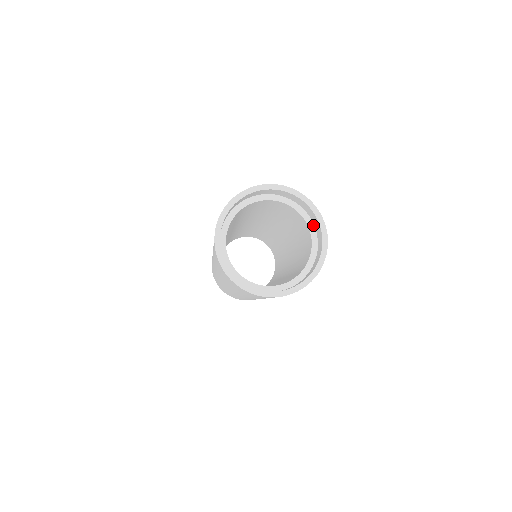
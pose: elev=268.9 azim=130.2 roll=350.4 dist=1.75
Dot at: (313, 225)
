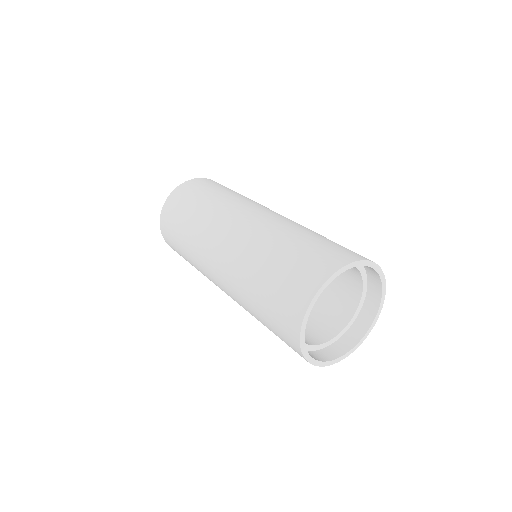
Dot at: (357, 316)
